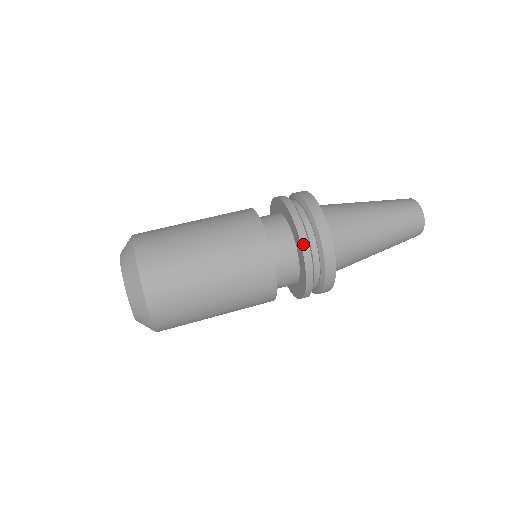
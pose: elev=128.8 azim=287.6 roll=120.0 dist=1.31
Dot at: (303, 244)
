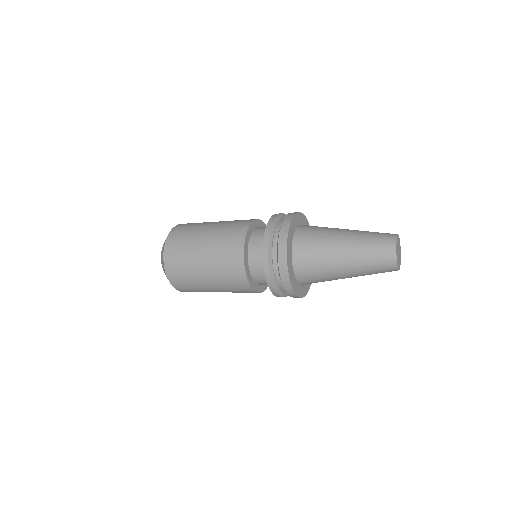
Dot at: (264, 256)
